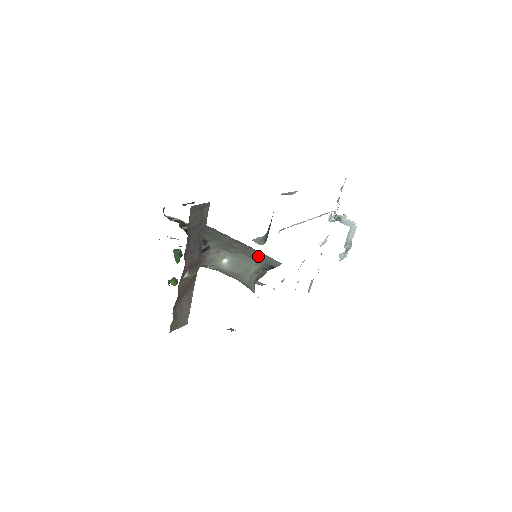
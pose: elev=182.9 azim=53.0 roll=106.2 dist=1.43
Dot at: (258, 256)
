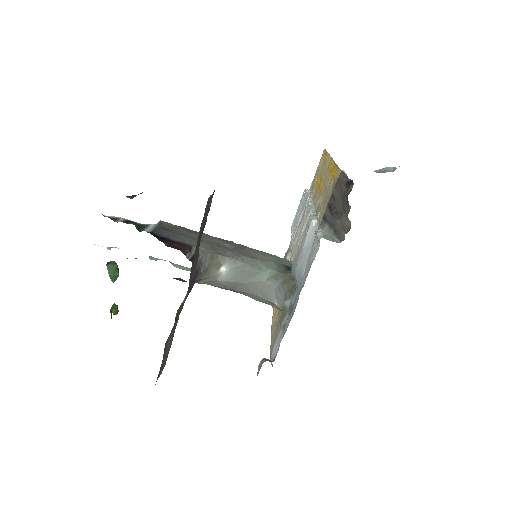
Dot at: (263, 256)
